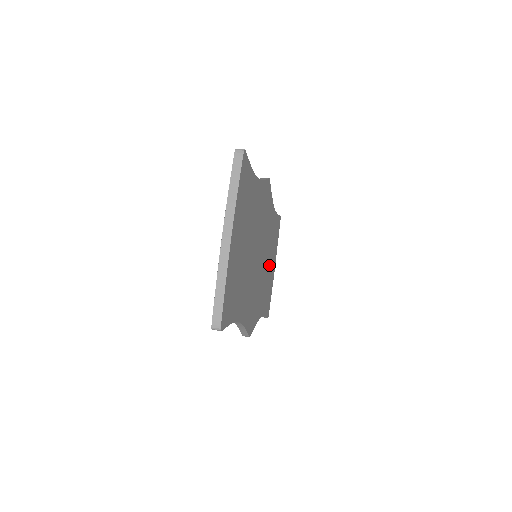
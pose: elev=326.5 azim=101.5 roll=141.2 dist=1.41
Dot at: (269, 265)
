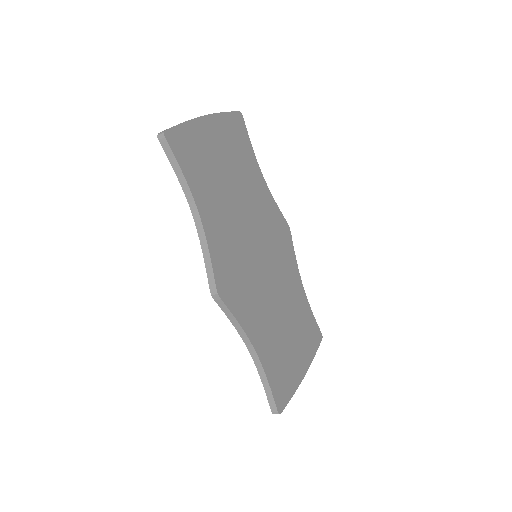
Dot at: (286, 330)
